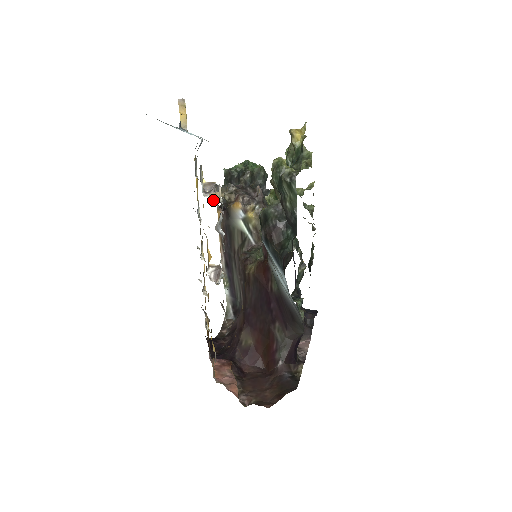
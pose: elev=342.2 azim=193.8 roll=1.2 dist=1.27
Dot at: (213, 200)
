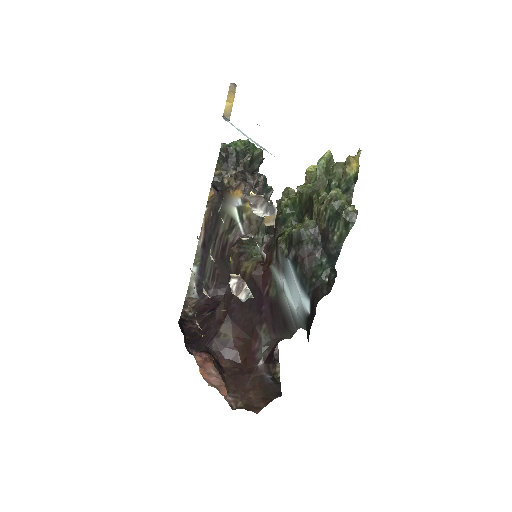
Dot at: (267, 222)
